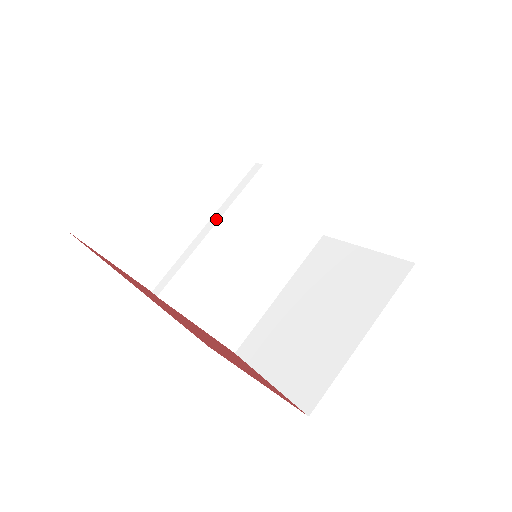
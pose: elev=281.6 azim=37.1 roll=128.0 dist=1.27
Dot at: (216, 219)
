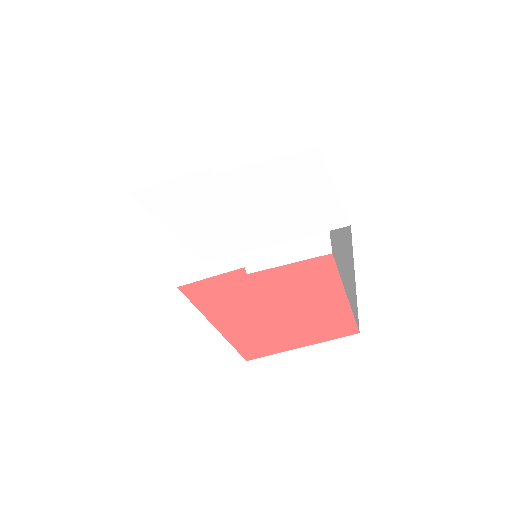
Dot at: occluded
